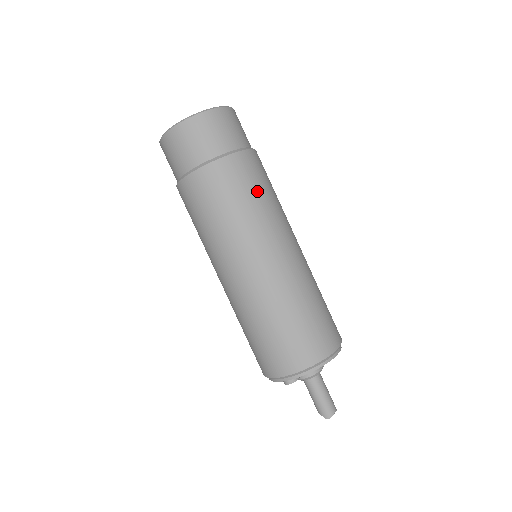
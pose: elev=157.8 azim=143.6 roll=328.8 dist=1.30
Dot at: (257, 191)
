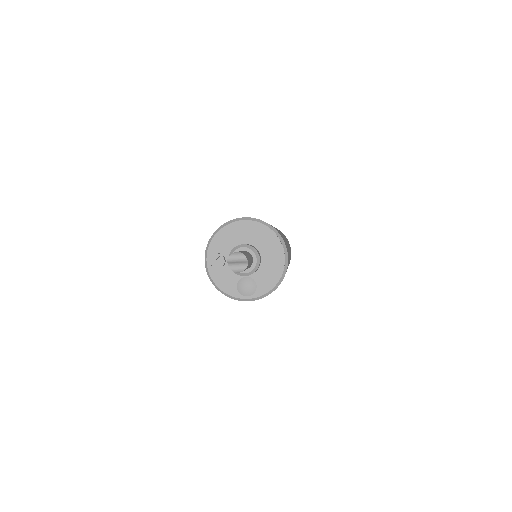
Dot at: occluded
